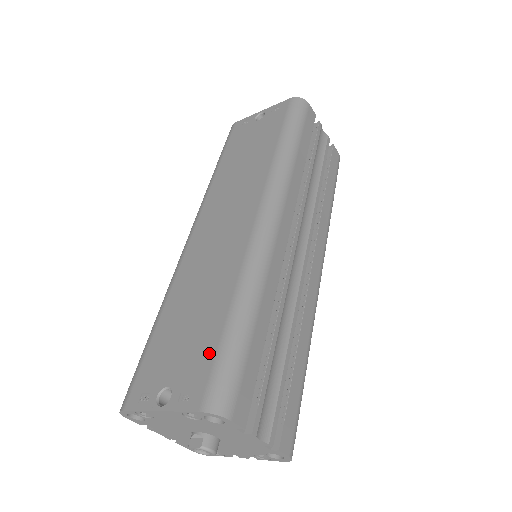
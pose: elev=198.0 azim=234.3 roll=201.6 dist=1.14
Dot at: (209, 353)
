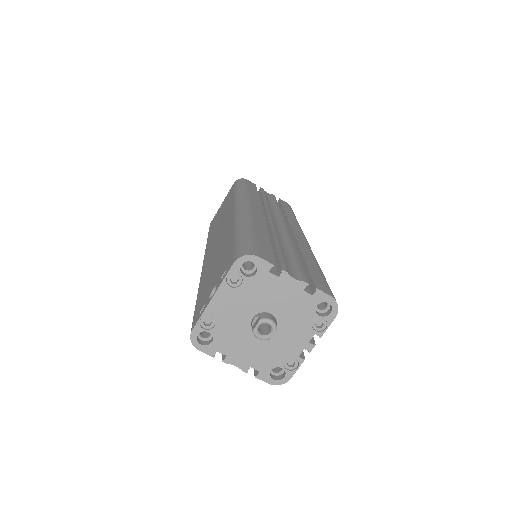
Dot at: (230, 252)
